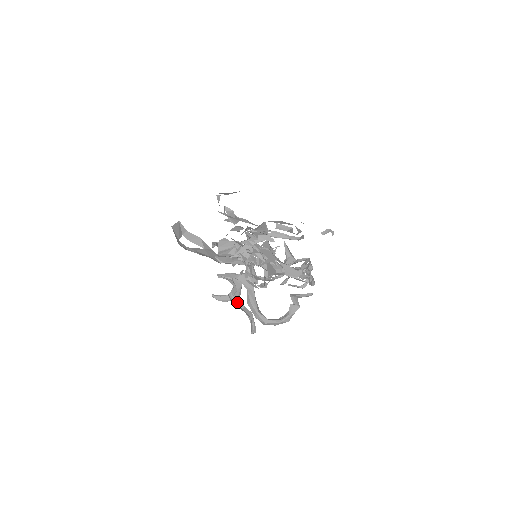
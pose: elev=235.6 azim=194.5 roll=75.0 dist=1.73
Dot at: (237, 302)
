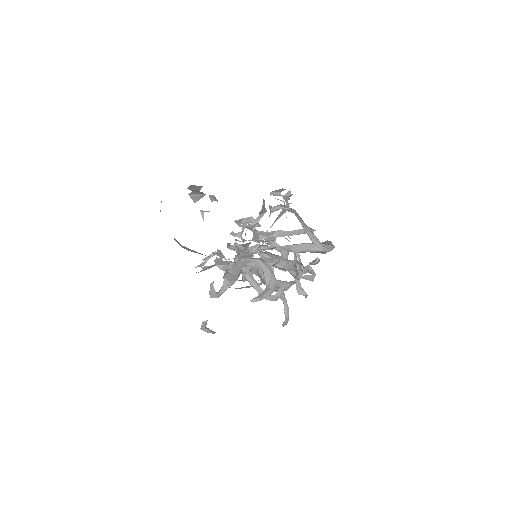
Dot at: (284, 209)
